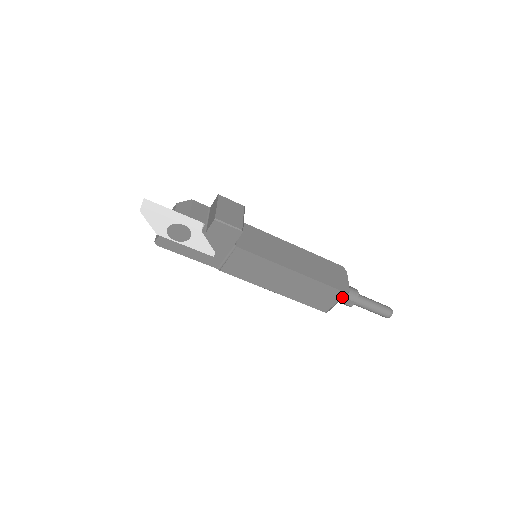
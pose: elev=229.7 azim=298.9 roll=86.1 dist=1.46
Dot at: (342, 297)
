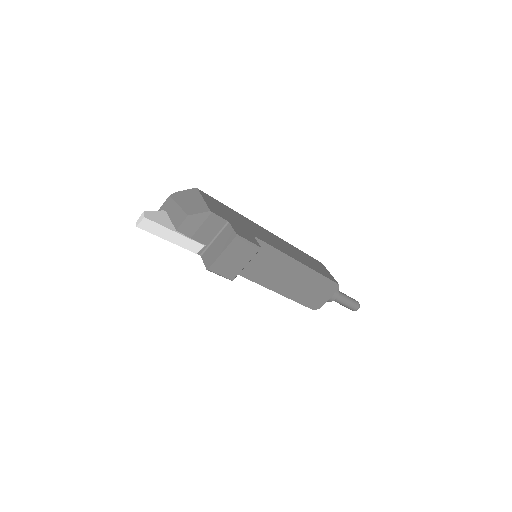
Dot at: occluded
